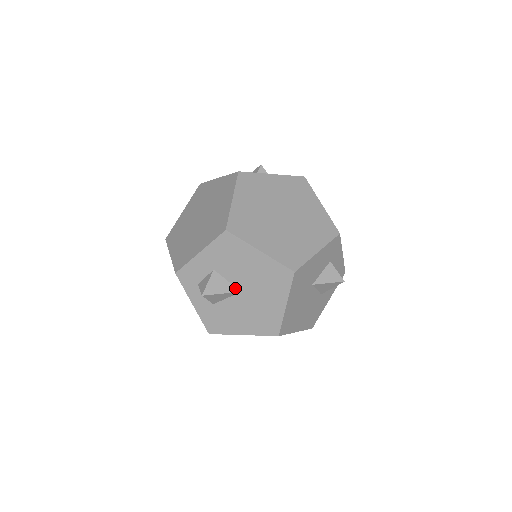
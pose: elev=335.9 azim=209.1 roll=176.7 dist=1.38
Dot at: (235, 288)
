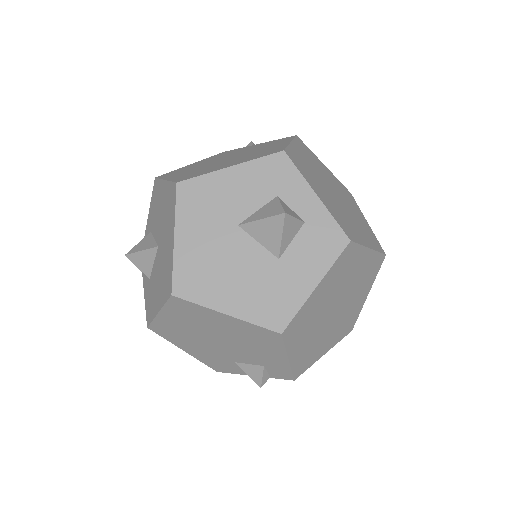
Dot at: (156, 244)
